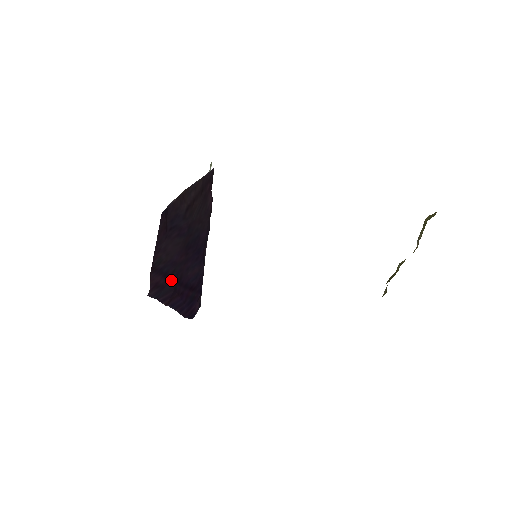
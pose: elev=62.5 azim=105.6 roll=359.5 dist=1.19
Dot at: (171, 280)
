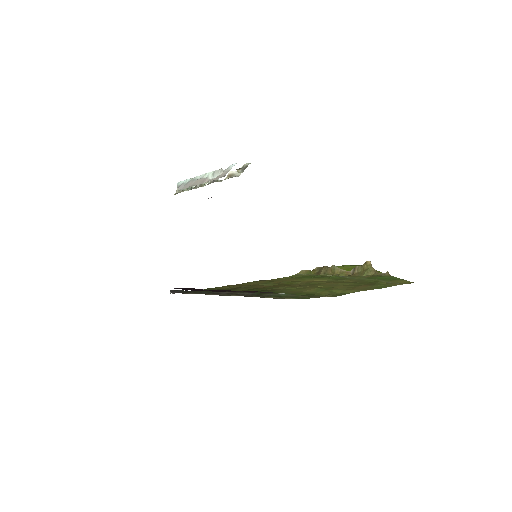
Dot at: occluded
